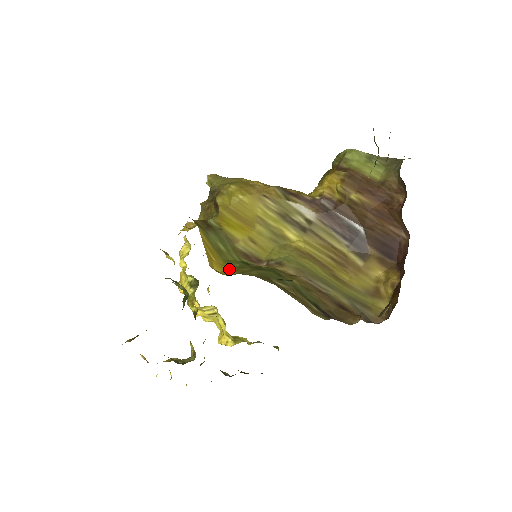
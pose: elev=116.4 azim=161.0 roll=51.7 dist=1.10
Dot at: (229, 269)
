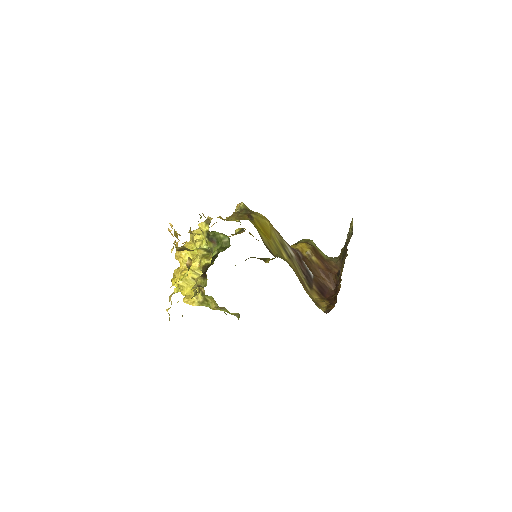
Dot at: occluded
